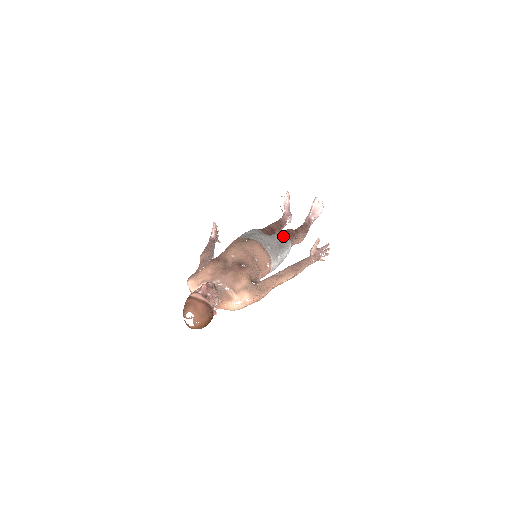
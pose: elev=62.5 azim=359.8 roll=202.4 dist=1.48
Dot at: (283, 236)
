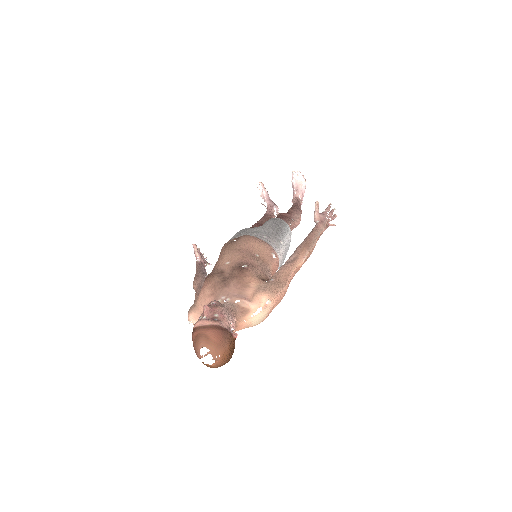
Dot at: (276, 220)
